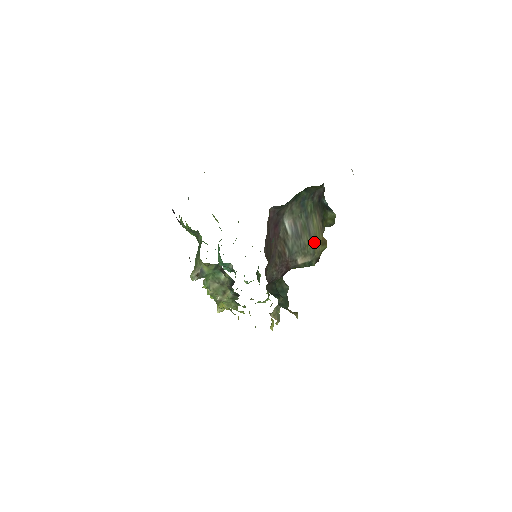
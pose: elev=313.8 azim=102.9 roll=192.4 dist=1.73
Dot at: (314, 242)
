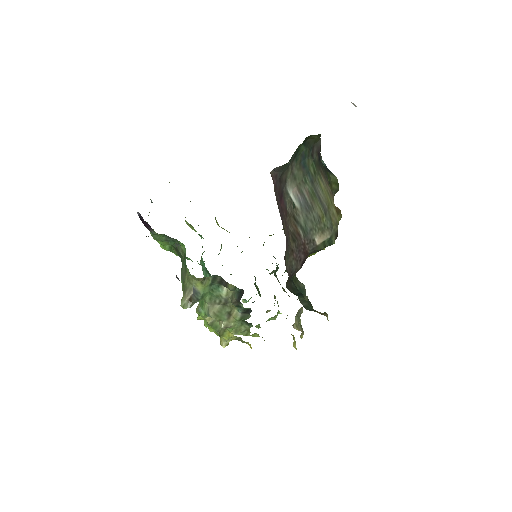
Dot at: (328, 211)
